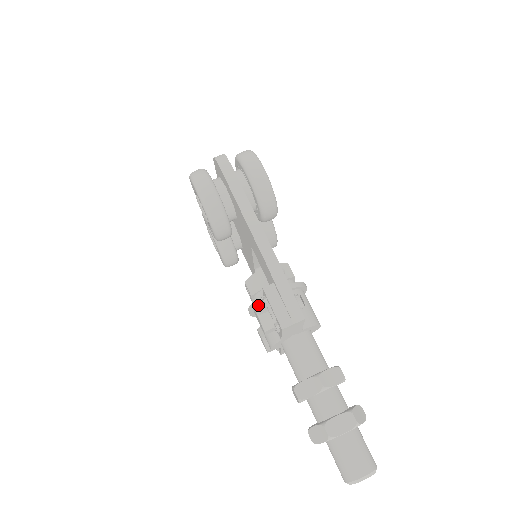
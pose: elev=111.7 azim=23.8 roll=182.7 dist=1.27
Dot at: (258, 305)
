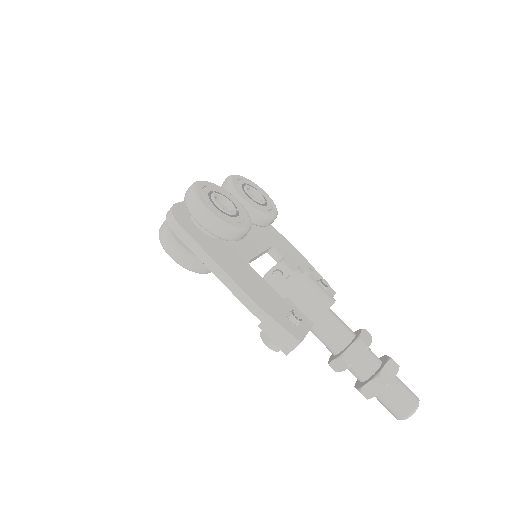
Dot at: (263, 334)
